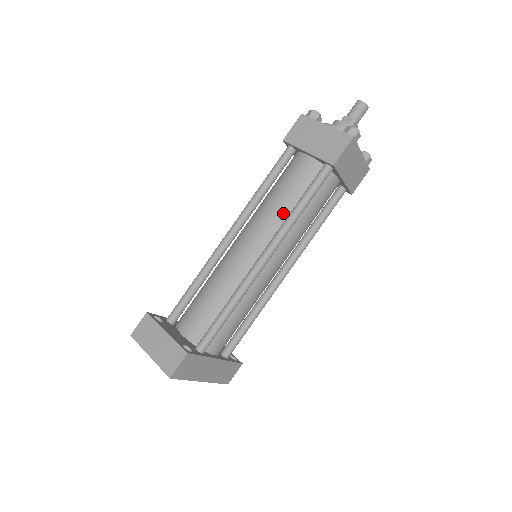
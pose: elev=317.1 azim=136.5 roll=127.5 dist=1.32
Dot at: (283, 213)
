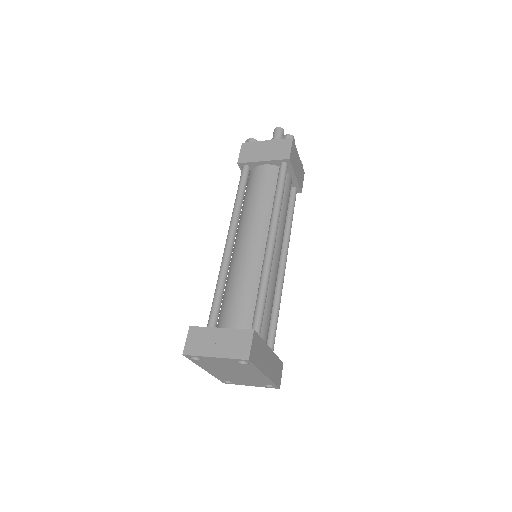
Dot at: (267, 207)
